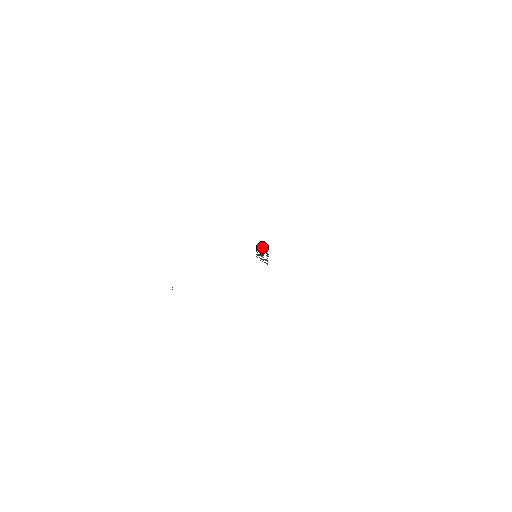
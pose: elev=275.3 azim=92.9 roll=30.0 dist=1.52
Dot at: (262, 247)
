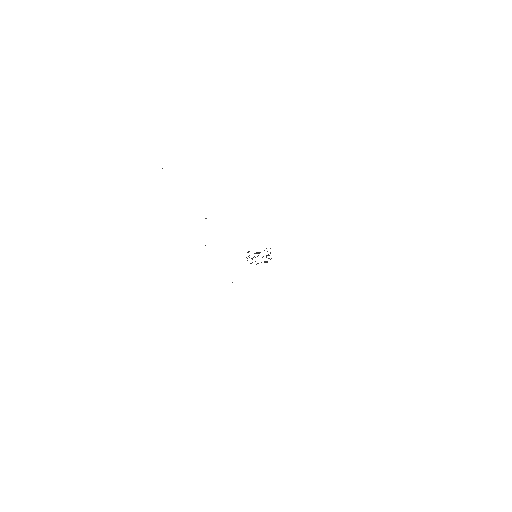
Dot at: occluded
